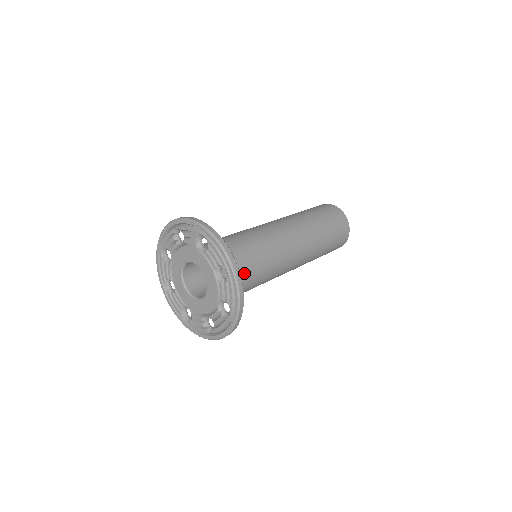
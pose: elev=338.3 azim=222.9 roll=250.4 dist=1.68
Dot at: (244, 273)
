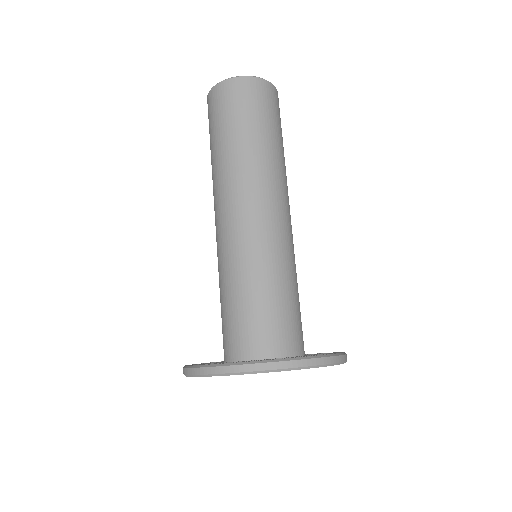
Dot at: (299, 314)
